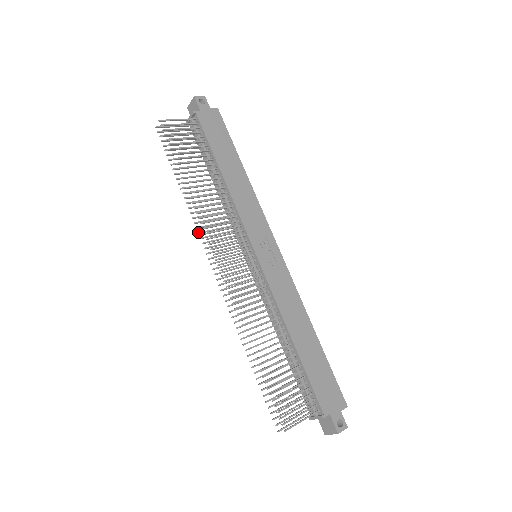
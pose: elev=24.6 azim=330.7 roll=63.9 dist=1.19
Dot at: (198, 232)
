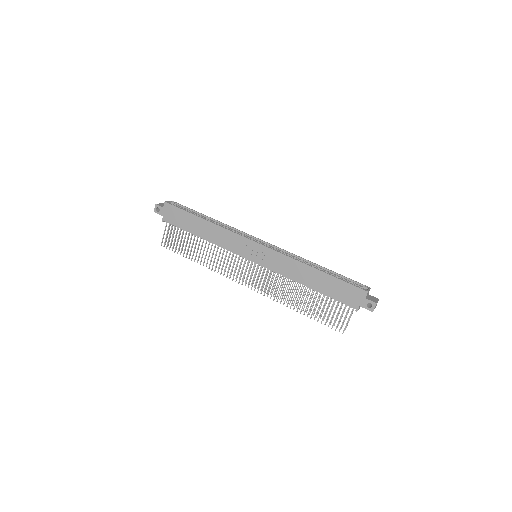
Dot at: occluded
